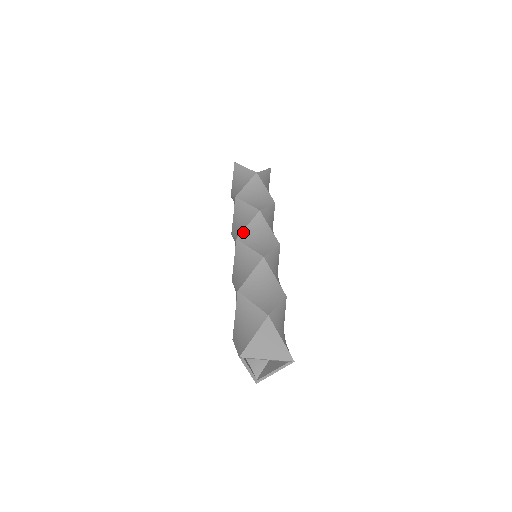
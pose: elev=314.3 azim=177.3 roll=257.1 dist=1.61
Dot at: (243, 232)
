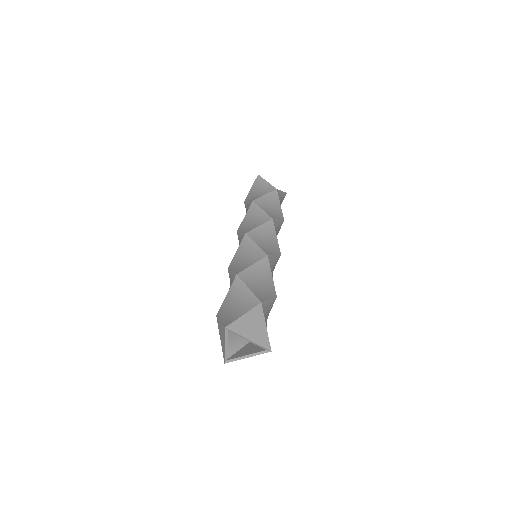
Dot at: (253, 230)
